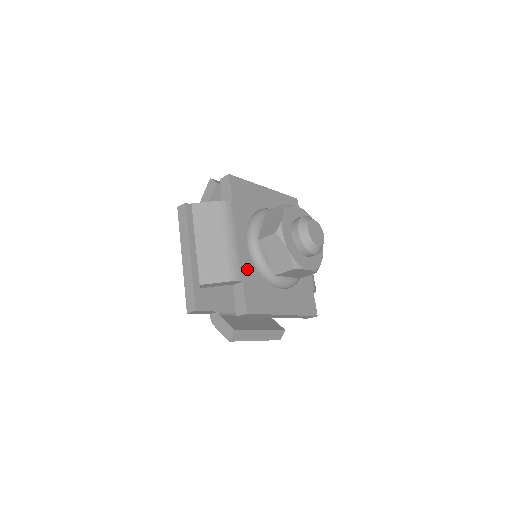
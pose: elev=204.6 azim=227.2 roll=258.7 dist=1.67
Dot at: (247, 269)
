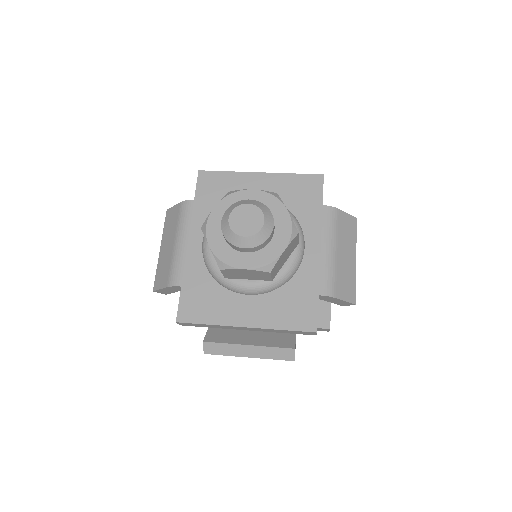
Dot at: (193, 272)
